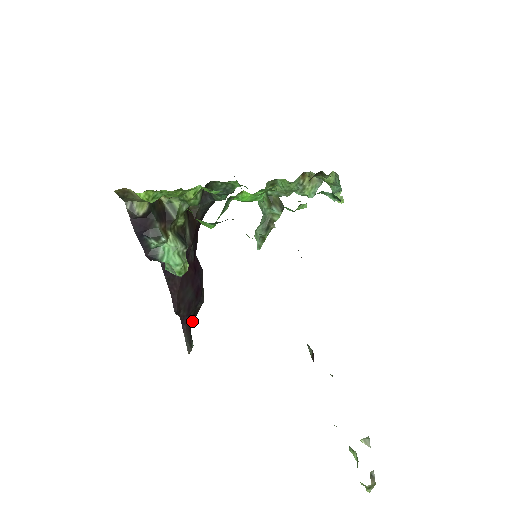
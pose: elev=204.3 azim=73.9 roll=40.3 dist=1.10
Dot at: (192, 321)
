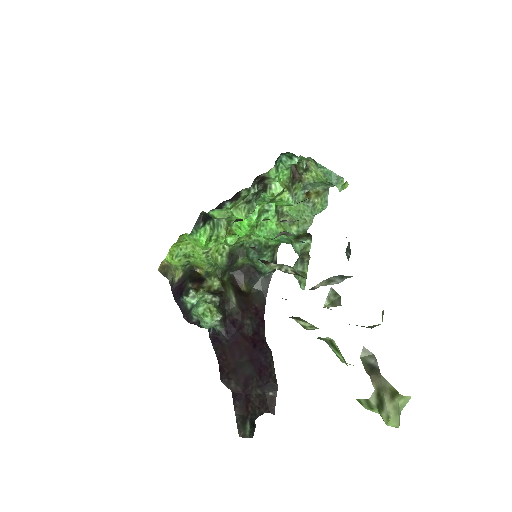
Dot at: (263, 413)
